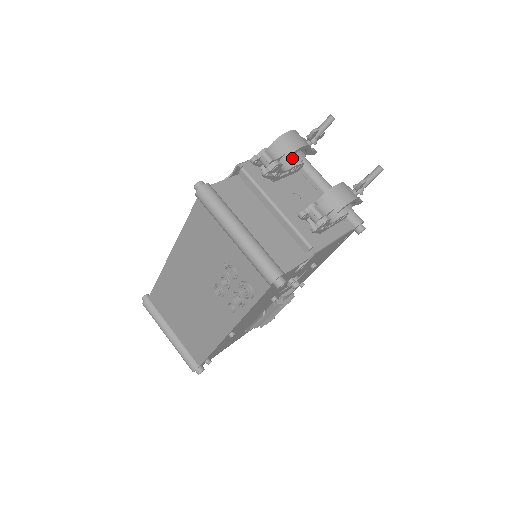
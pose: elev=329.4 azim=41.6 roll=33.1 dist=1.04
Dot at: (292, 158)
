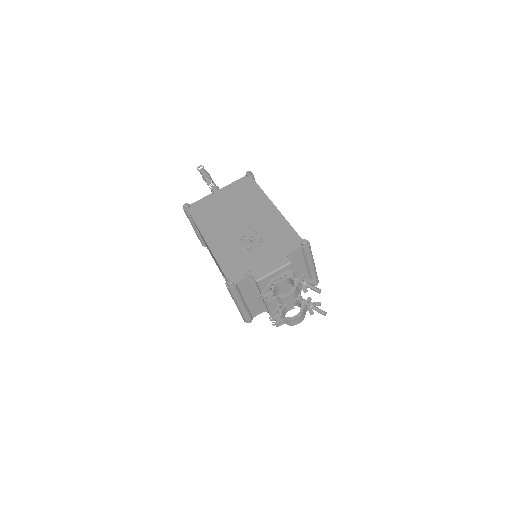
Dot at: (290, 281)
